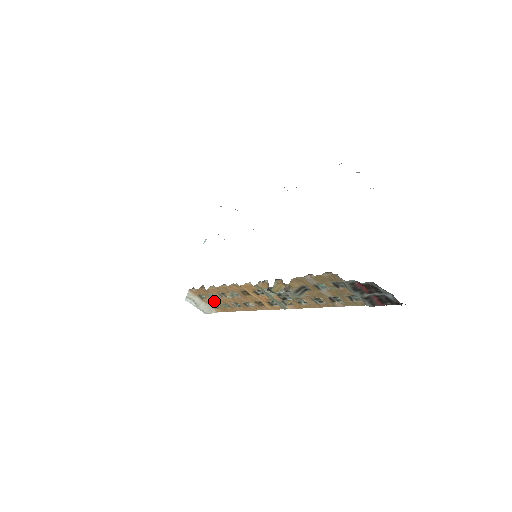
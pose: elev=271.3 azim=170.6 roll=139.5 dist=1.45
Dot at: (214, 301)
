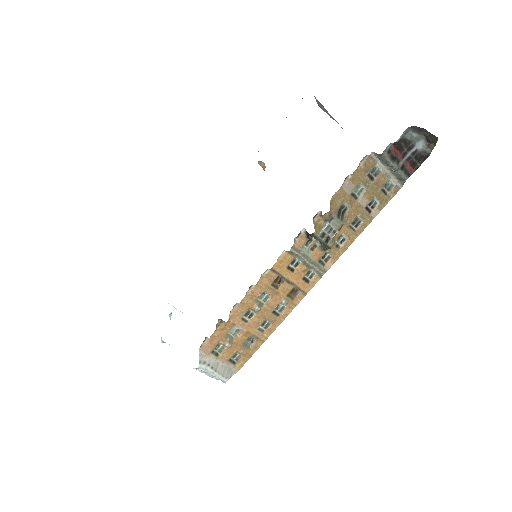
Dot at: (234, 345)
